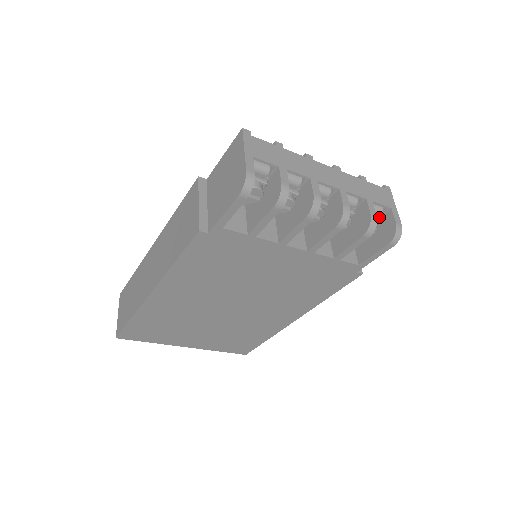
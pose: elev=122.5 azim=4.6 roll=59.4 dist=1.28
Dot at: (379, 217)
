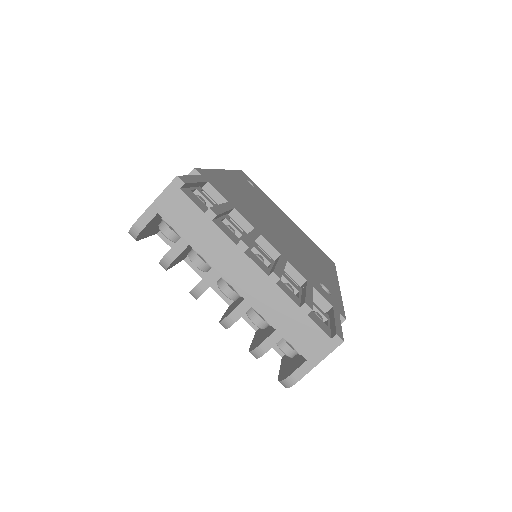
Dot at: occluded
